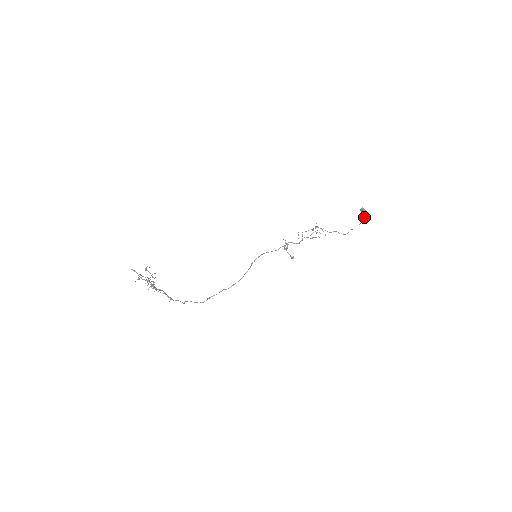
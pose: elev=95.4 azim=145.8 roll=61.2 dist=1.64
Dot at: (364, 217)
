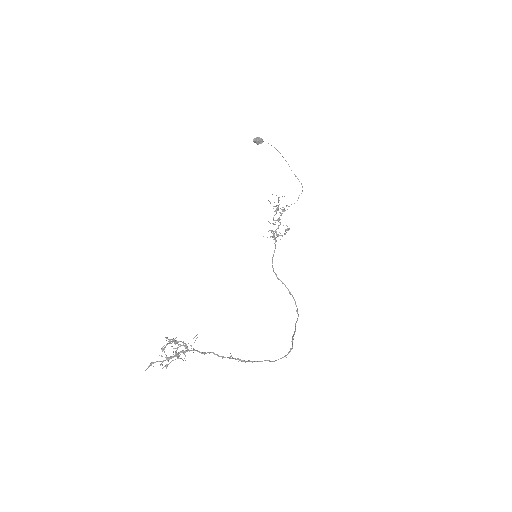
Dot at: occluded
